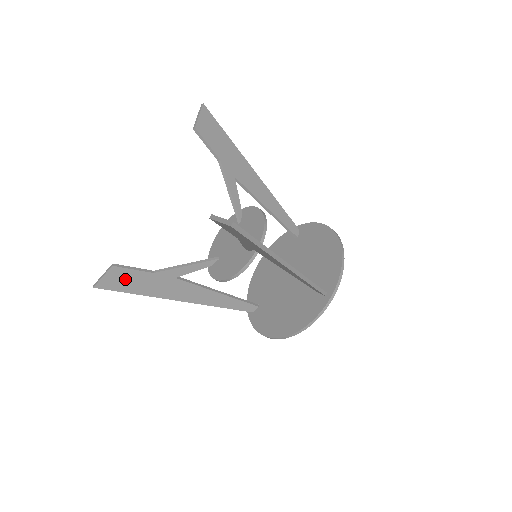
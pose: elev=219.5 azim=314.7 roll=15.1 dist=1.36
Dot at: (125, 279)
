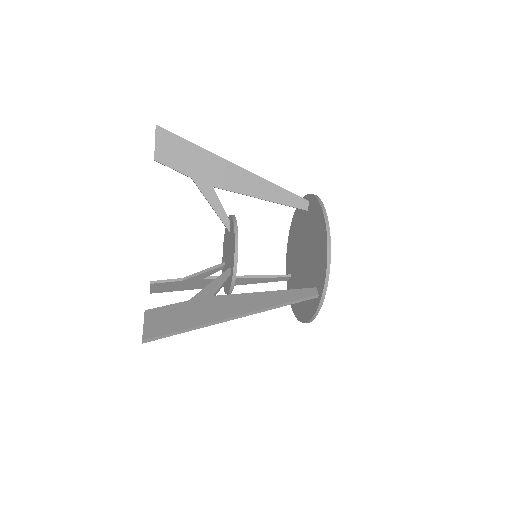
Dot at: (166, 287)
